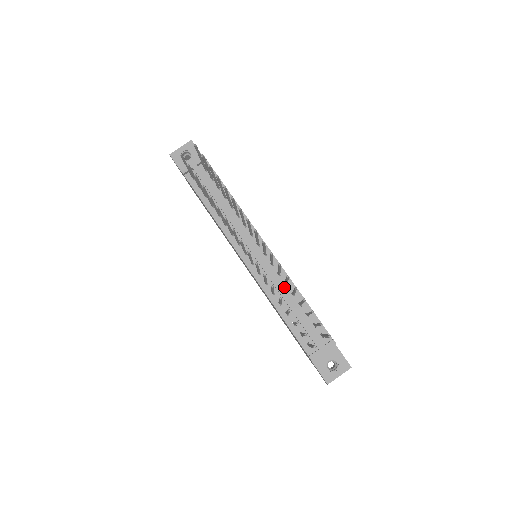
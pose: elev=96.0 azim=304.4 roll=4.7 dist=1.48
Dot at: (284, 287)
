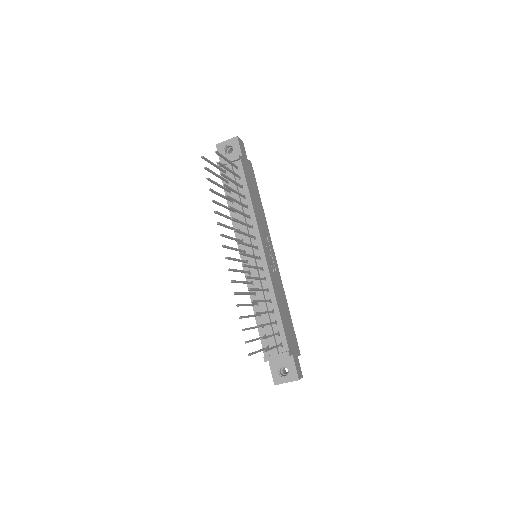
Dot at: (265, 292)
